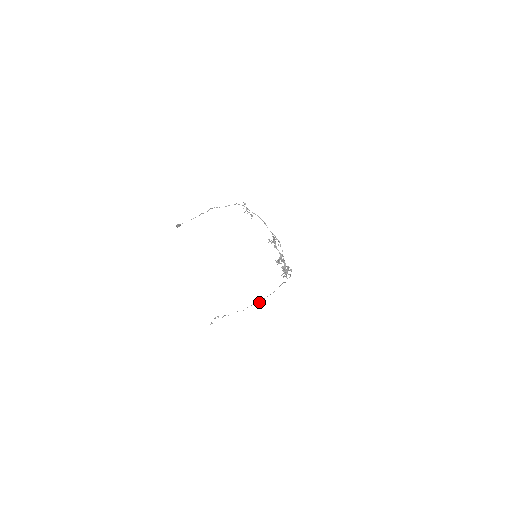
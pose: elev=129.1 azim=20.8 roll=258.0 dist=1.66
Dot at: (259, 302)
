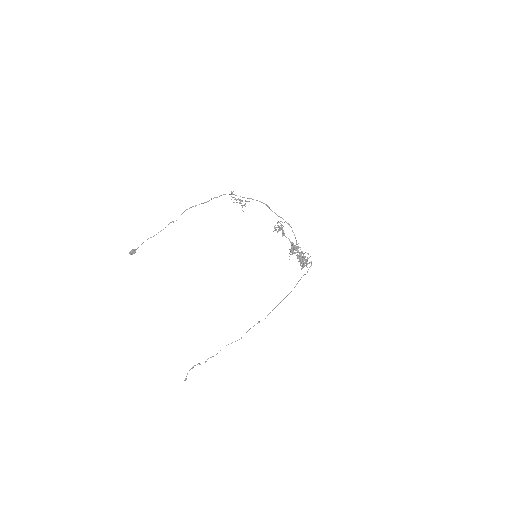
Dot at: occluded
